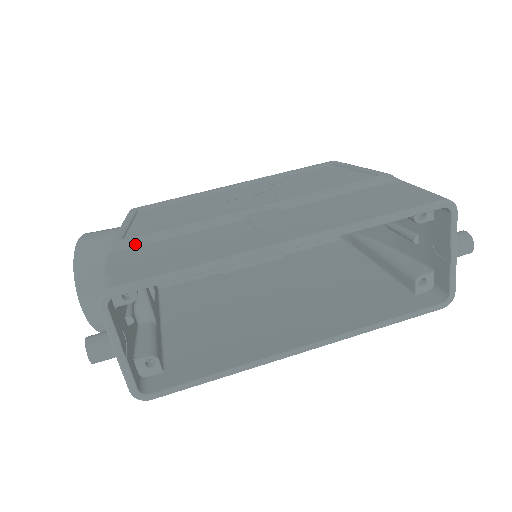
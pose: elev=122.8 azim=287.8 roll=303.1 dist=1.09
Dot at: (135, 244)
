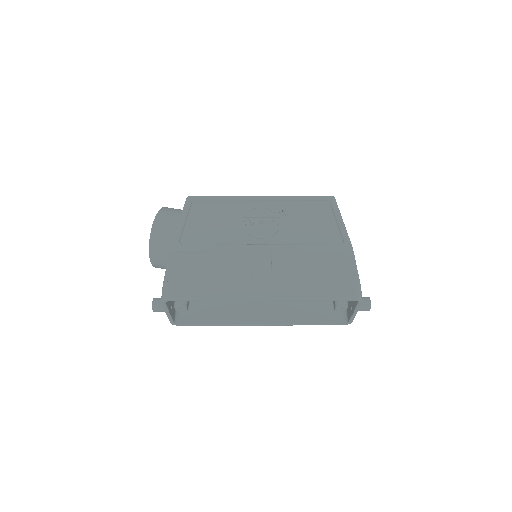
Dot at: (185, 252)
